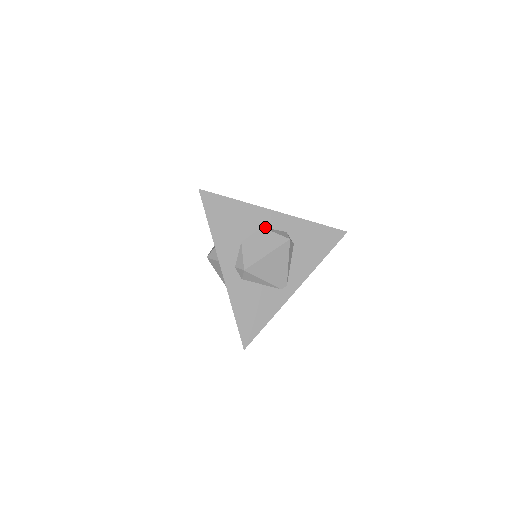
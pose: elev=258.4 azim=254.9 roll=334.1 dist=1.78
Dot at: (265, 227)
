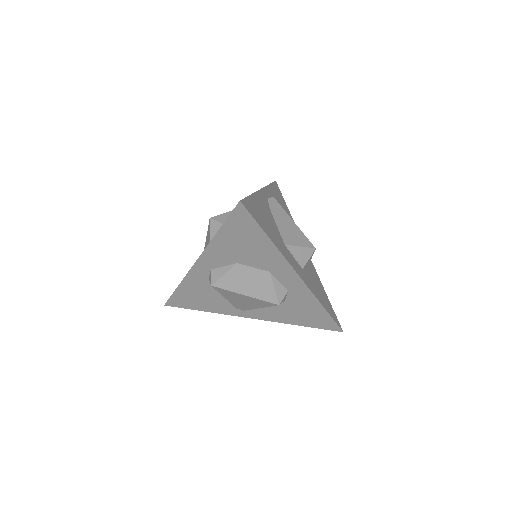
Dot at: (273, 274)
